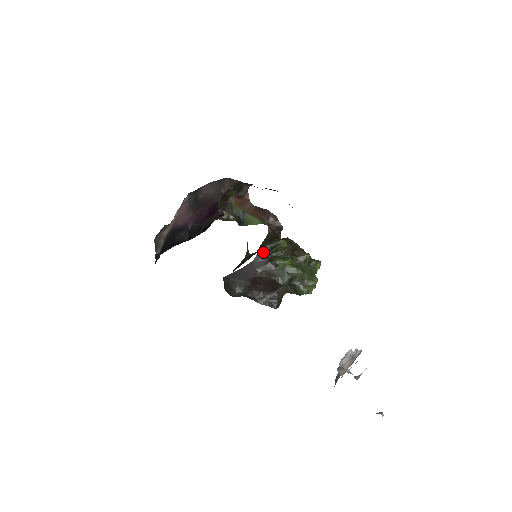
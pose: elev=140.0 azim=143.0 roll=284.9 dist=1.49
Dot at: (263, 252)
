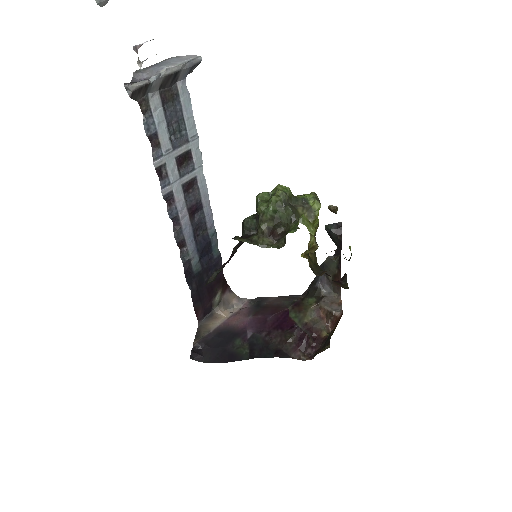
Dot at: occluded
